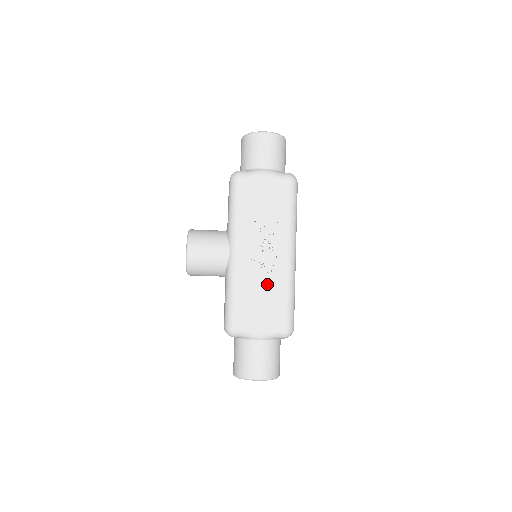
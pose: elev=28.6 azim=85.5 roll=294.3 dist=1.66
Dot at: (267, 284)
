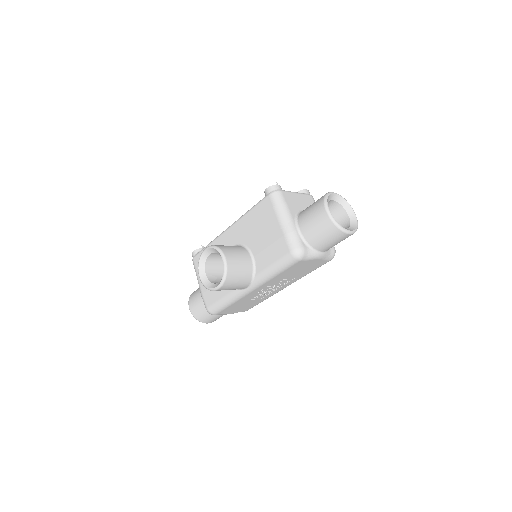
Dot at: (256, 299)
